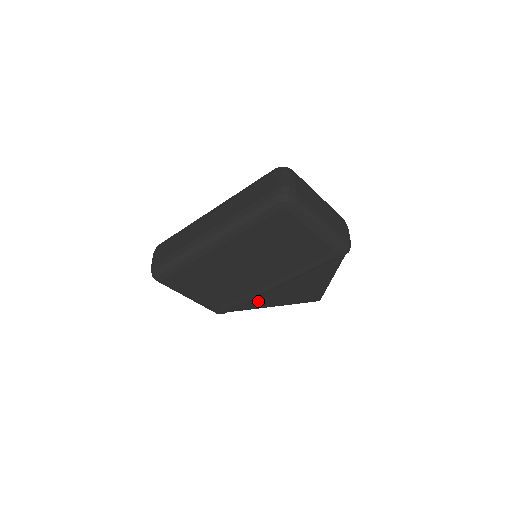
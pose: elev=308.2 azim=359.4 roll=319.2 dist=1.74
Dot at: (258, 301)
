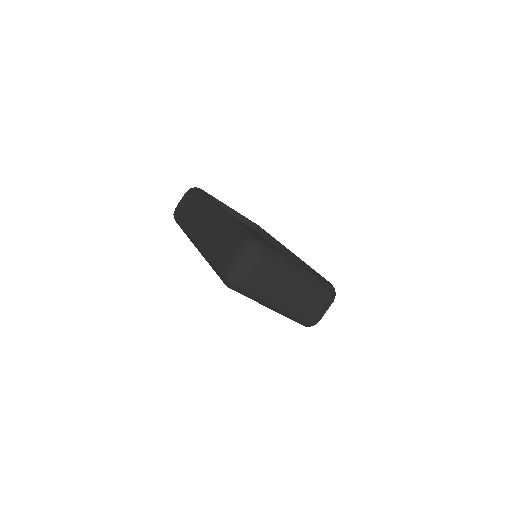
Dot at: occluded
